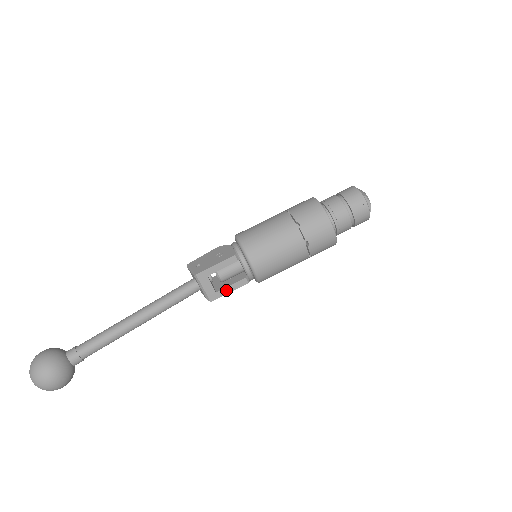
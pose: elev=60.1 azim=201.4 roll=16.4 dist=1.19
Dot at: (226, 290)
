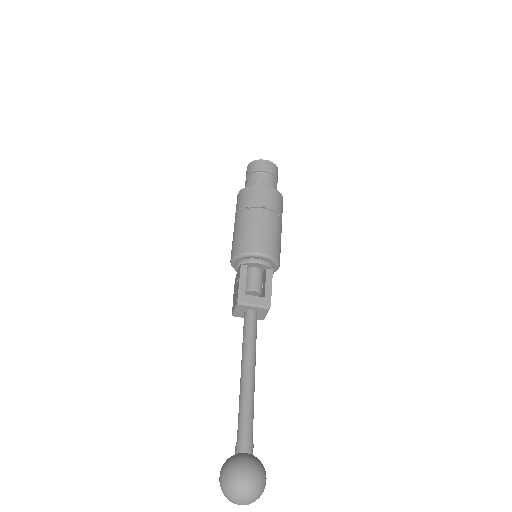
Dot at: (268, 289)
